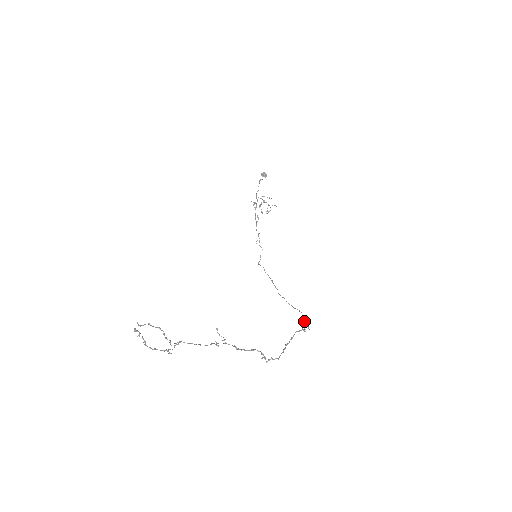
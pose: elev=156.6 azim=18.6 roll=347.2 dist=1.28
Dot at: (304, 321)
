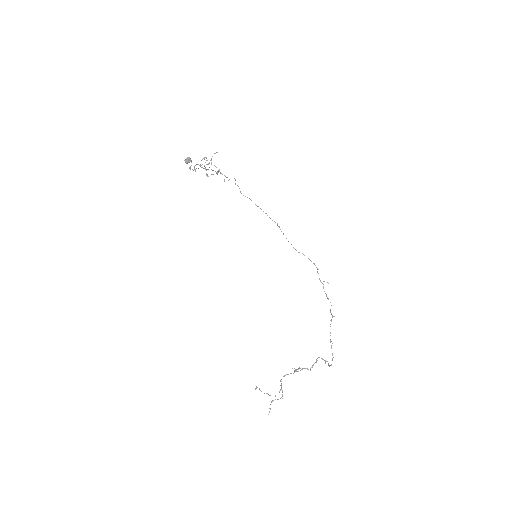
Dot at: occluded
